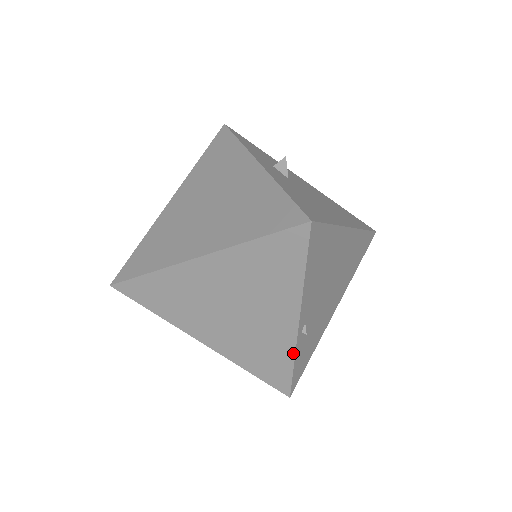
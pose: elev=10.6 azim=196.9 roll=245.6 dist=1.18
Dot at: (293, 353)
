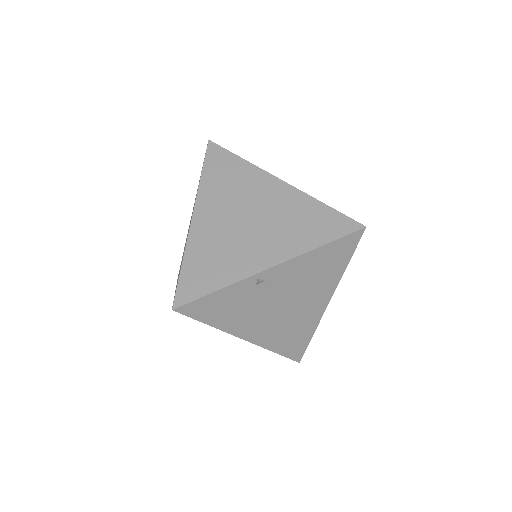
Dot at: (234, 281)
